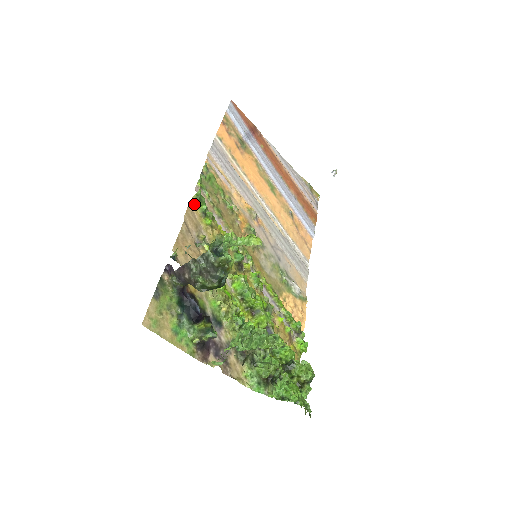
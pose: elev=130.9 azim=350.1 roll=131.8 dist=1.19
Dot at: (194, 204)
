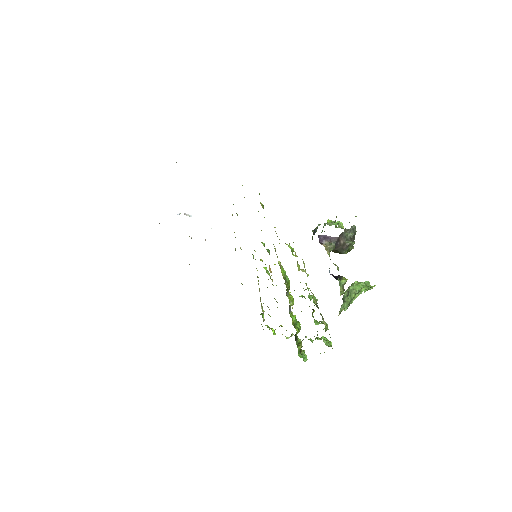
Dot at: occluded
